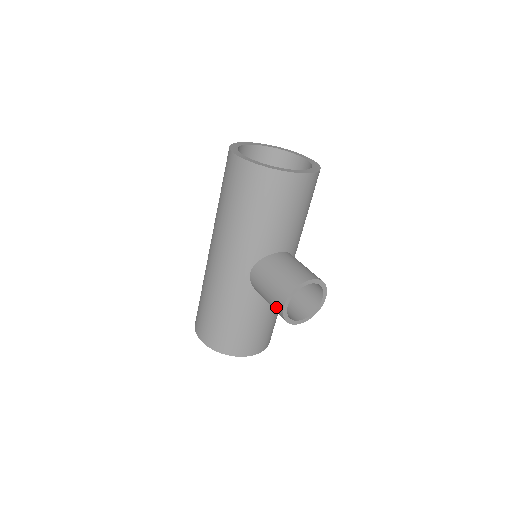
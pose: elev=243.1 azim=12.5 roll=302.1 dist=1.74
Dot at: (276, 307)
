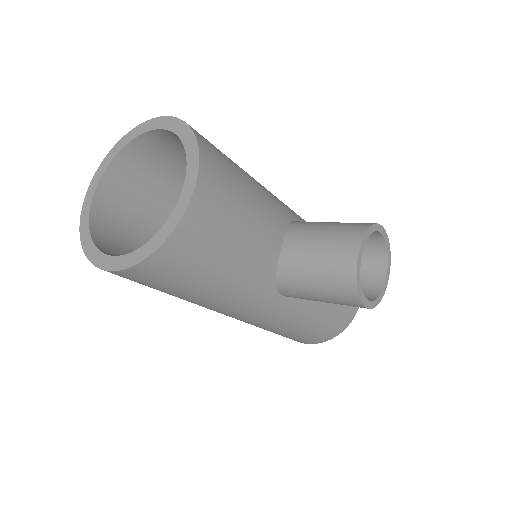
Dot at: occluded
